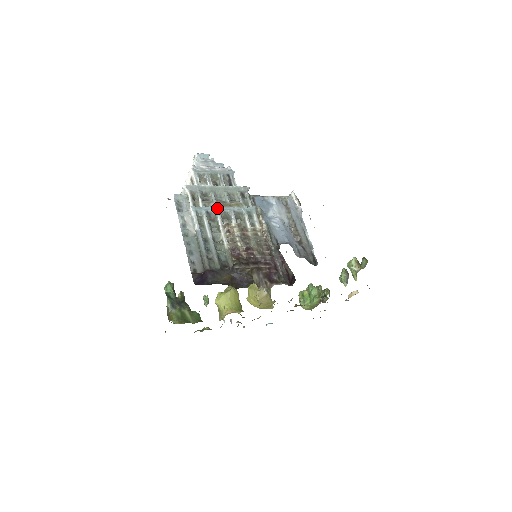
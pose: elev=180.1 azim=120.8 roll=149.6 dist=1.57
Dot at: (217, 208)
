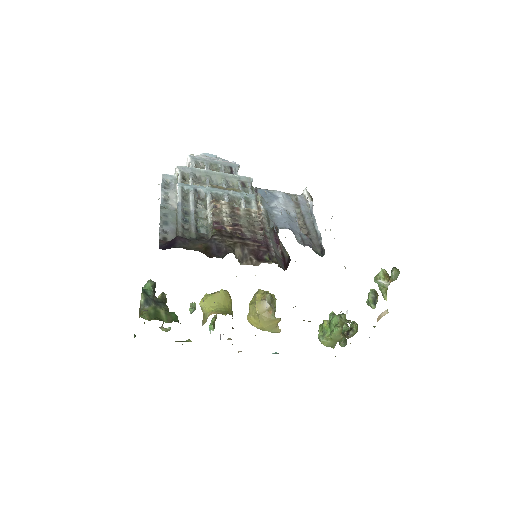
Dot at: (208, 188)
